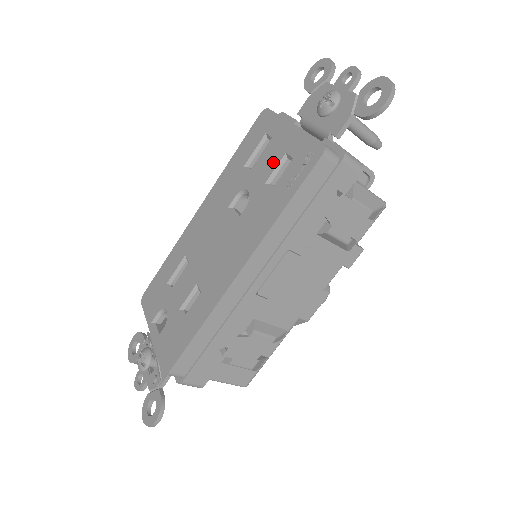
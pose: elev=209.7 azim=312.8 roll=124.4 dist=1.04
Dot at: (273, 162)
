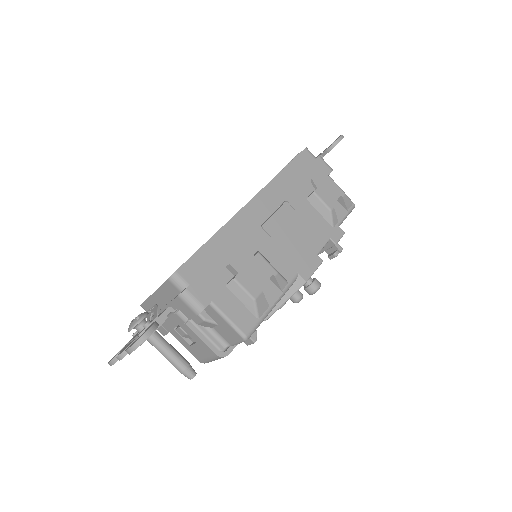
Dot at: occluded
